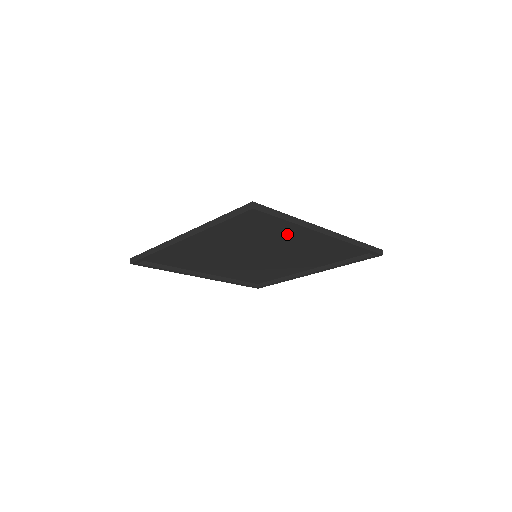
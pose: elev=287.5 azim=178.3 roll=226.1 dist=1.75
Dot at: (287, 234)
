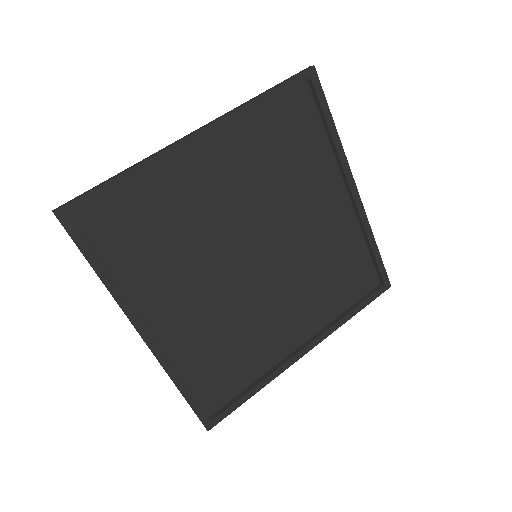
Dot at: (314, 183)
